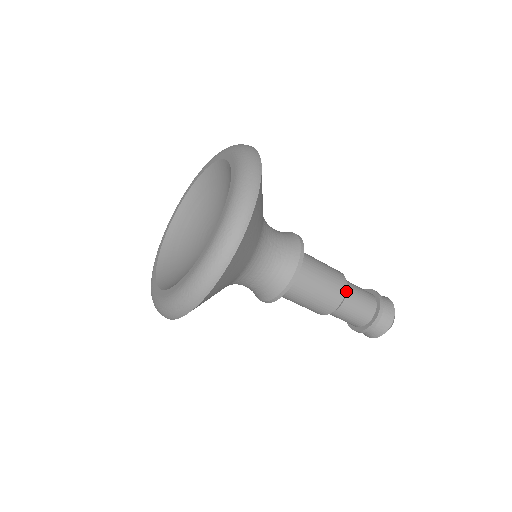
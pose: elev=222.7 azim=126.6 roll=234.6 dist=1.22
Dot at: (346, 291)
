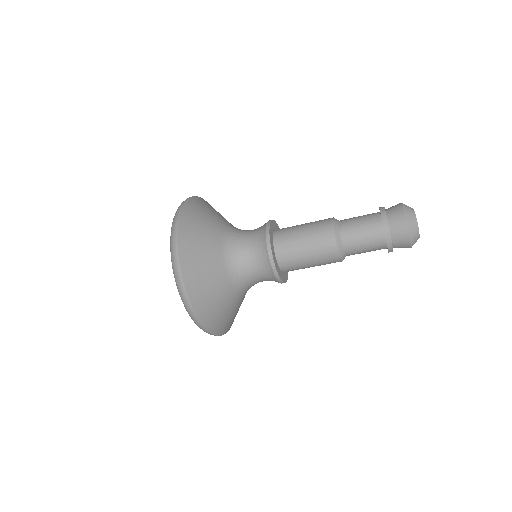
Dot at: (339, 240)
